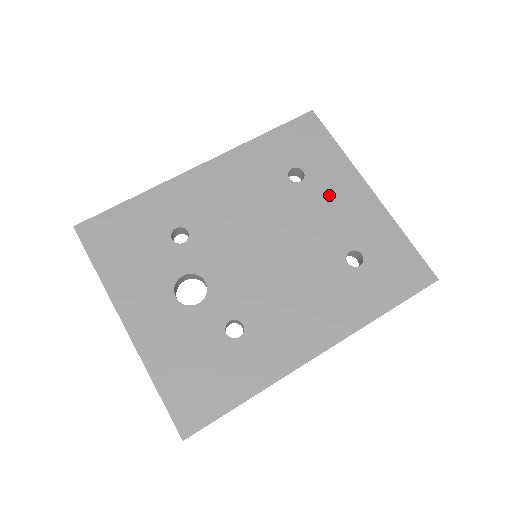
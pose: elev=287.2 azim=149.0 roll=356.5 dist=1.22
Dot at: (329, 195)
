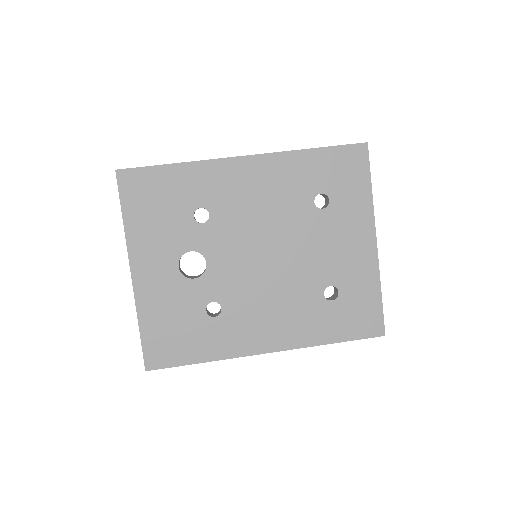
Dot at: (339, 231)
